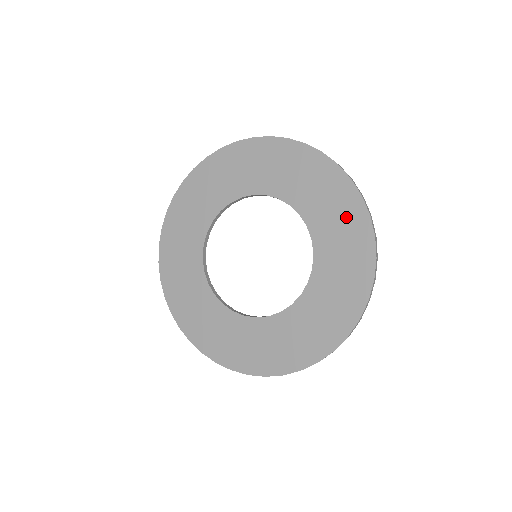
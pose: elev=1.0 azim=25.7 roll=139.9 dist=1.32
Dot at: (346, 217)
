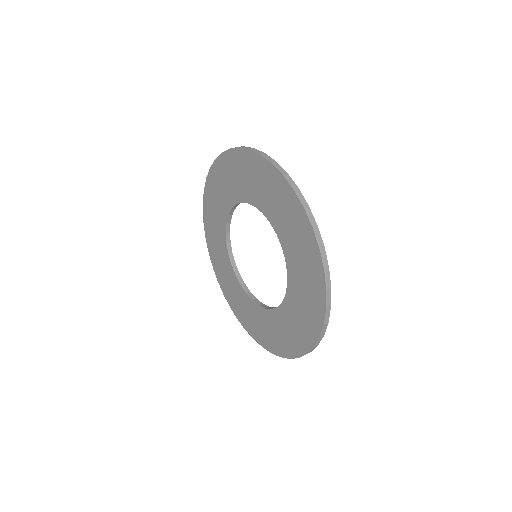
Dot at: (304, 327)
